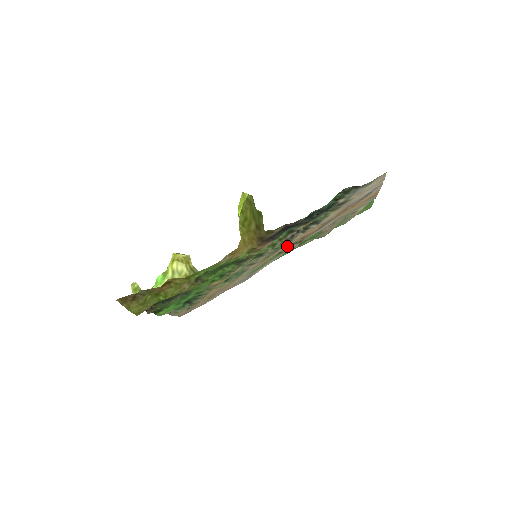
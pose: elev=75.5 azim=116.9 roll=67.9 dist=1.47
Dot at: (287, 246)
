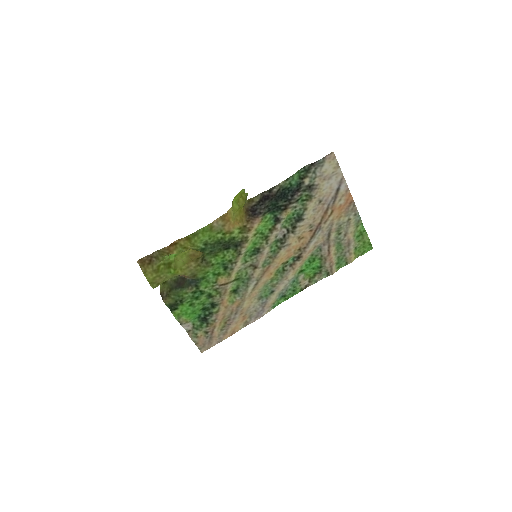
Dot at: (285, 255)
